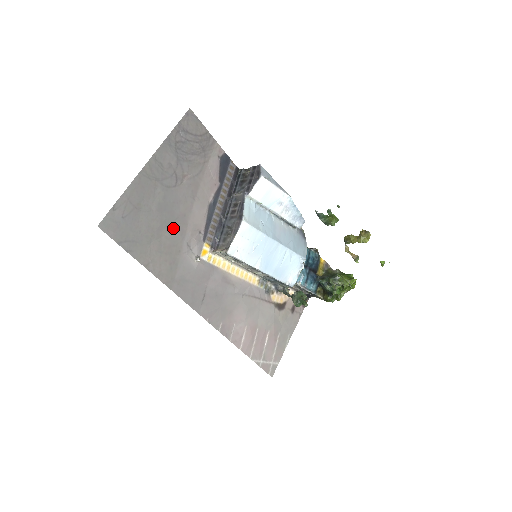
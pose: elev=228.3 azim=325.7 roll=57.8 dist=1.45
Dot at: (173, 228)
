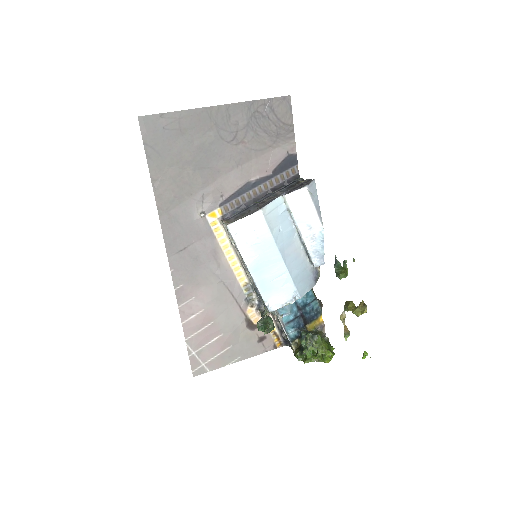
Dot at: (200, 172)
